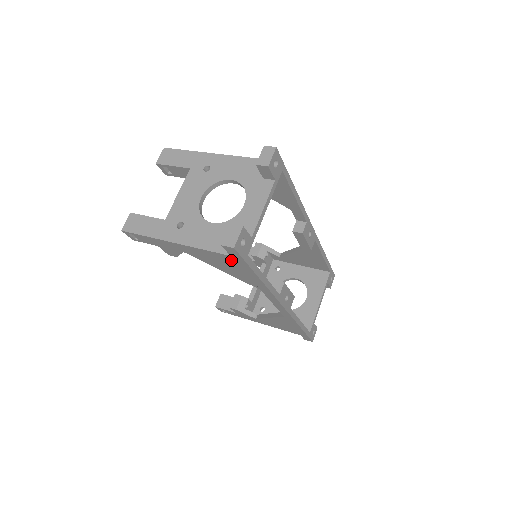
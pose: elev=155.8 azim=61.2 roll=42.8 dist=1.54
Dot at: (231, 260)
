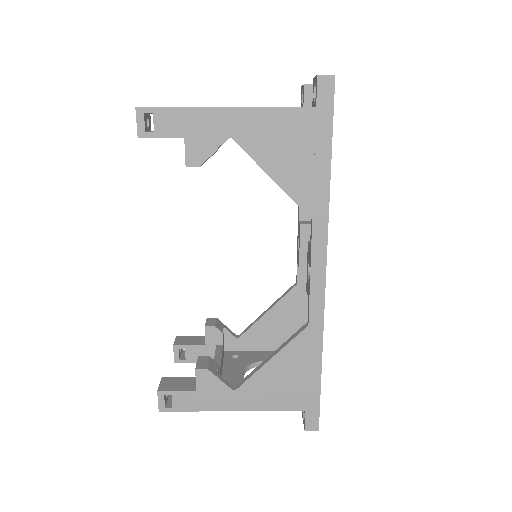
Dot at: (309, 123)
